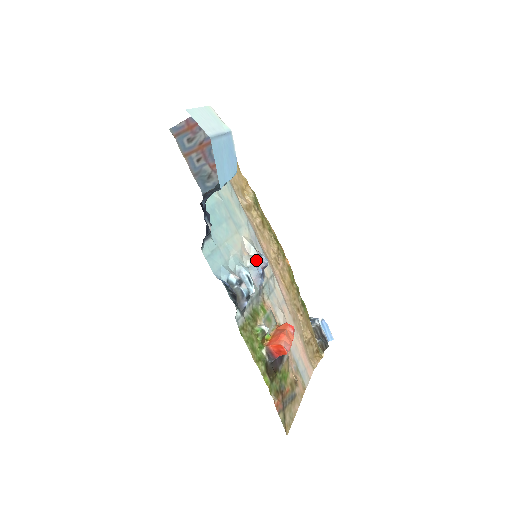
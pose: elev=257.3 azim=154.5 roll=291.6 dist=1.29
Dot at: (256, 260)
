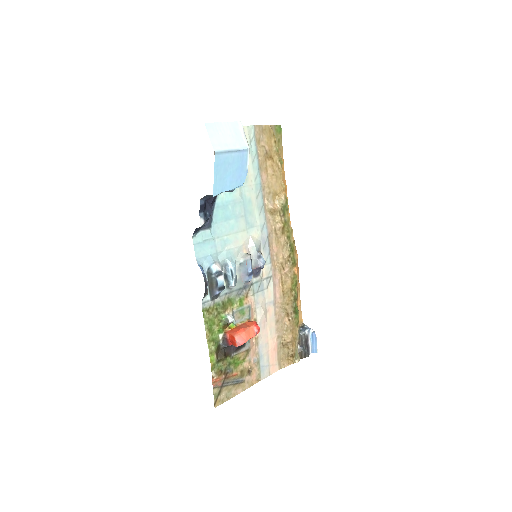
Dot at: (250, 260)
